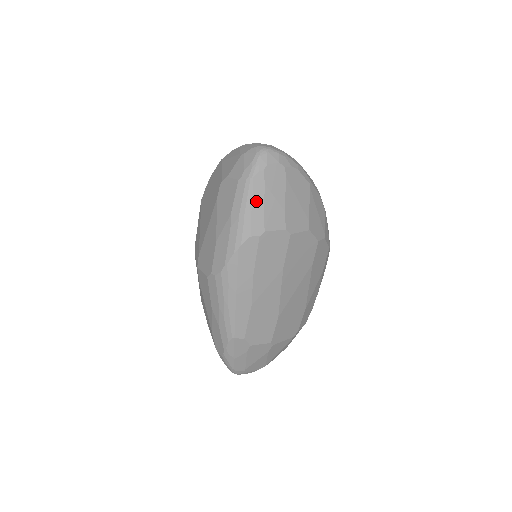
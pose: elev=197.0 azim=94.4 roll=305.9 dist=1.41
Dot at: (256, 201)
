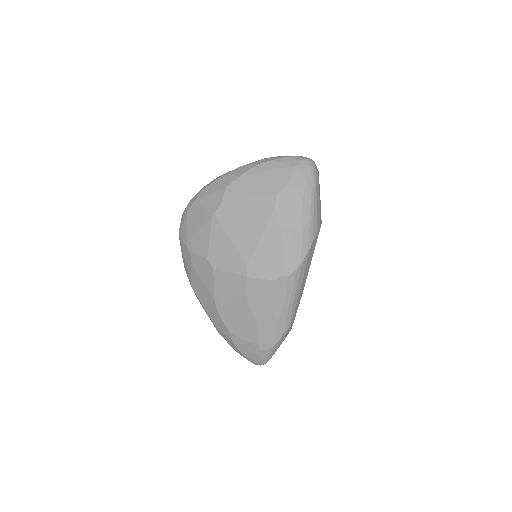
Dot at: (318, 204)
